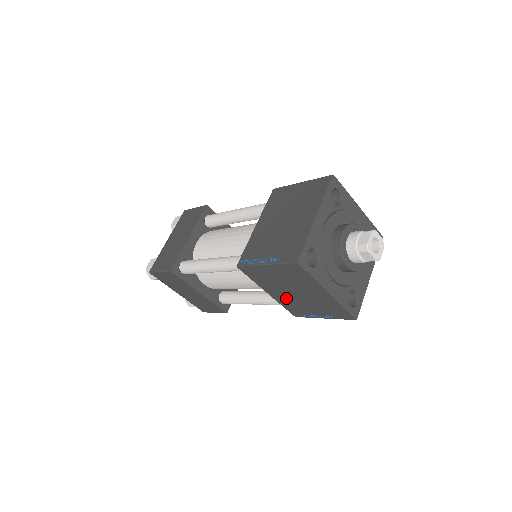
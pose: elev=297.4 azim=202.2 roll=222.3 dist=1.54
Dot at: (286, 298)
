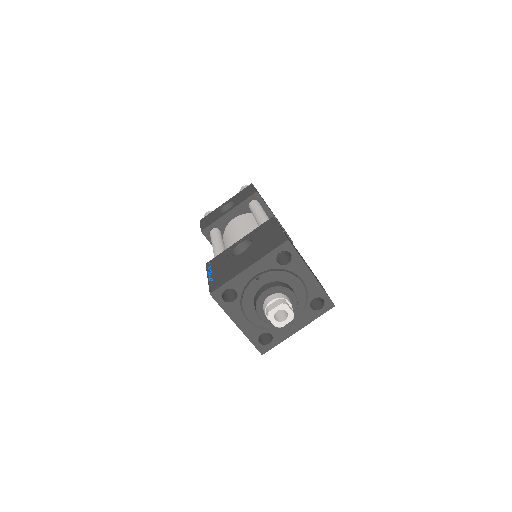
Dot at: occluded
